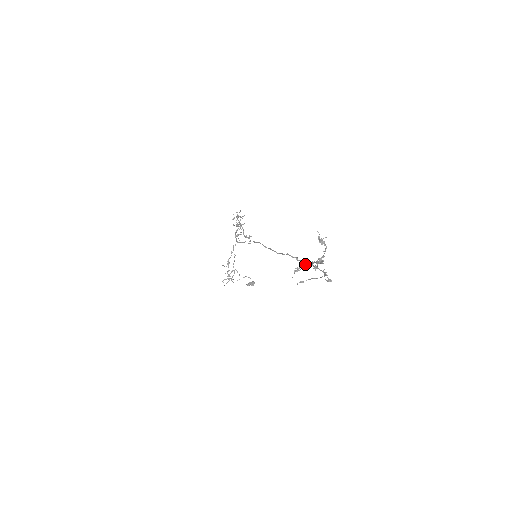
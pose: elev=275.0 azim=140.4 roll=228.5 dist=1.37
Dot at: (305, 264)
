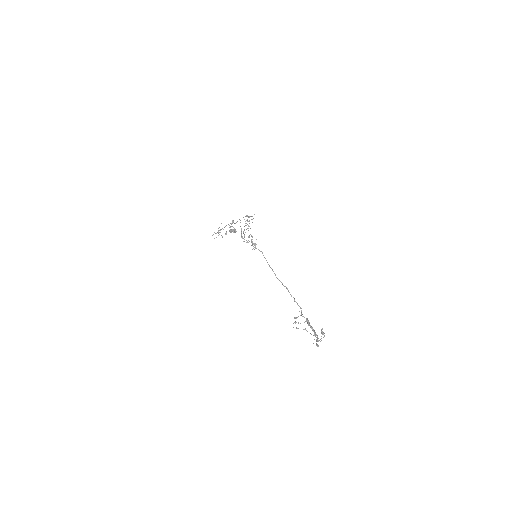
Dot at: occluded
